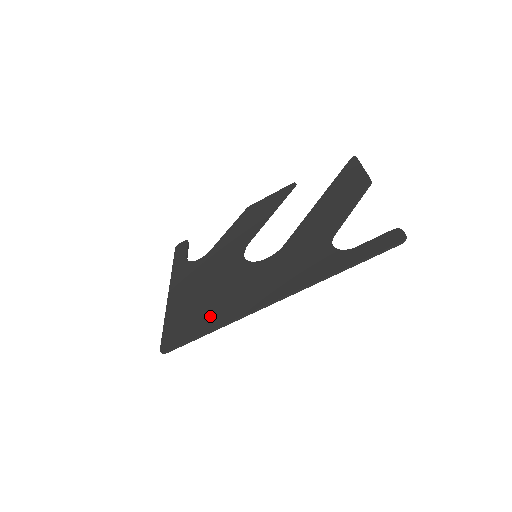
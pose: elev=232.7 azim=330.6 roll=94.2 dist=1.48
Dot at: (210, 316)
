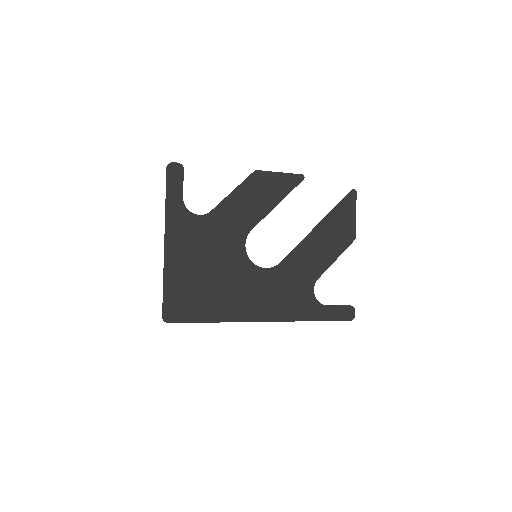
Dot at: (212, 306)
